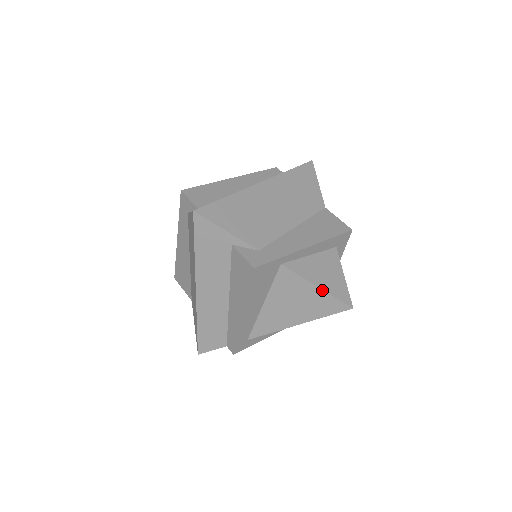
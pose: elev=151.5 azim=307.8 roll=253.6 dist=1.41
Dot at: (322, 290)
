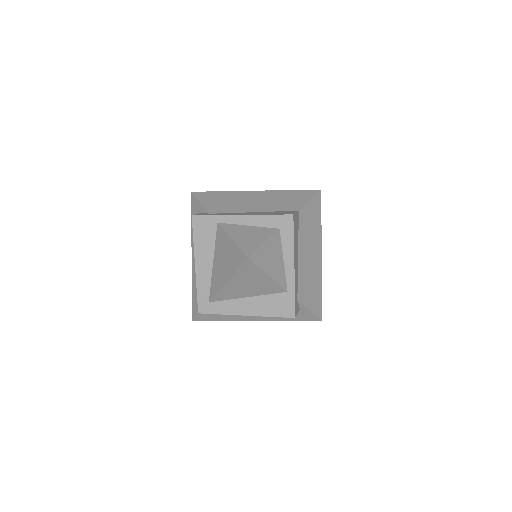
Dot at: (234, 242)
